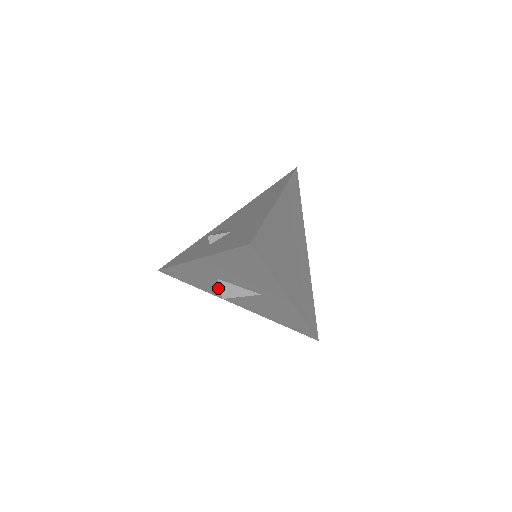
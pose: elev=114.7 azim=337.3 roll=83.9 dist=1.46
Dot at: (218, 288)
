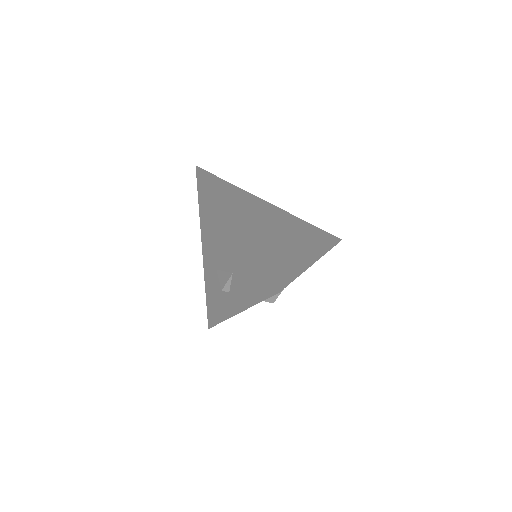
Dot at: occluded
